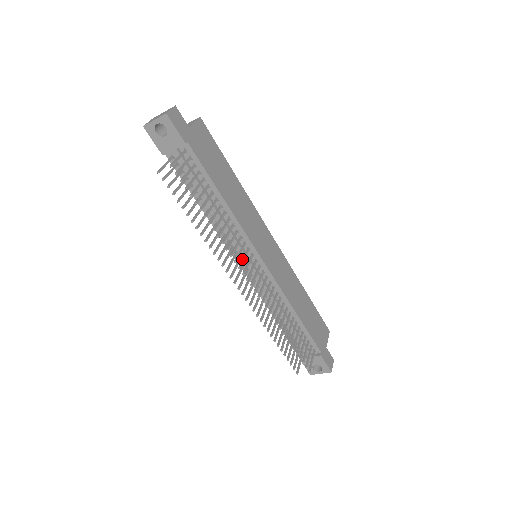
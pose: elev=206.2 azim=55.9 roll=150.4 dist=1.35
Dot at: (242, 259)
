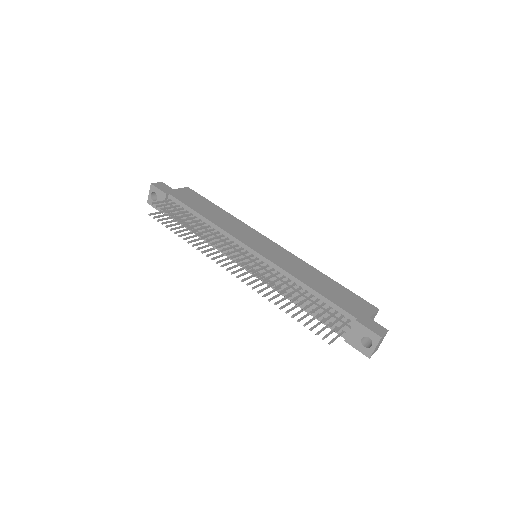
Dot at: (226, 249)
